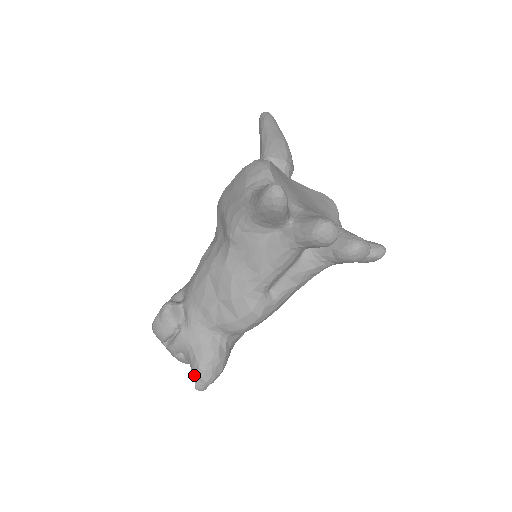
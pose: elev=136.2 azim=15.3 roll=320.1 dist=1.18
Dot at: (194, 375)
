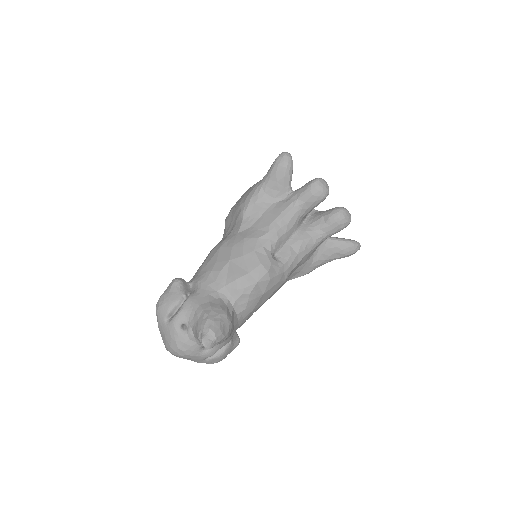
Dot at: (201, 329)
